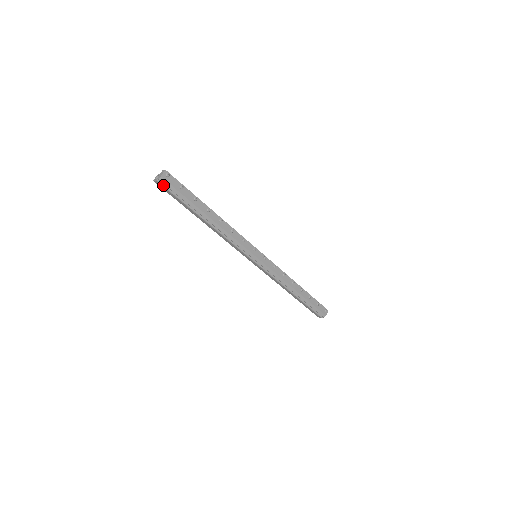
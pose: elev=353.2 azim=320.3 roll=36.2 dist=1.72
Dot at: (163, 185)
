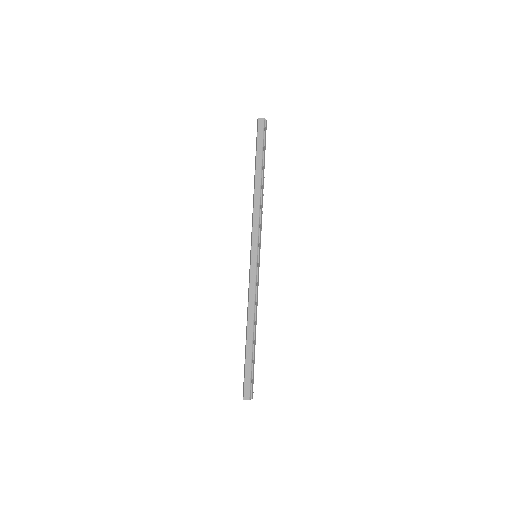
Dot at: (264, 126)
